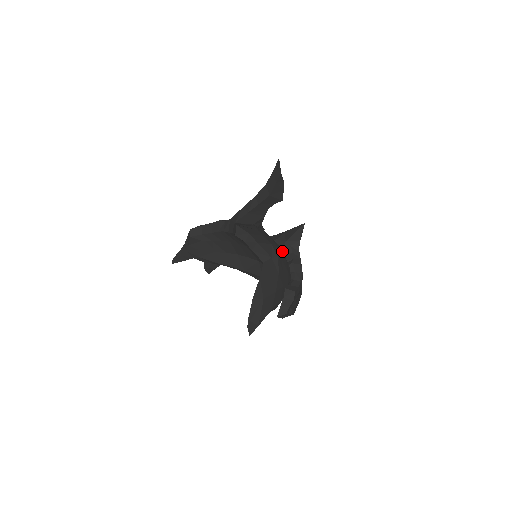
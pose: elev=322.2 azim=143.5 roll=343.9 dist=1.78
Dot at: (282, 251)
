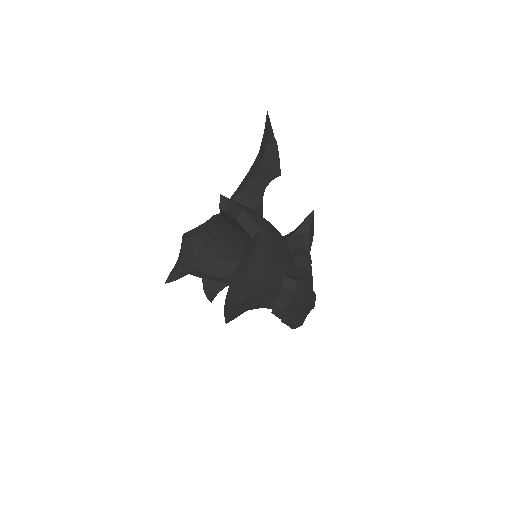
Dot at: (282, 237)
